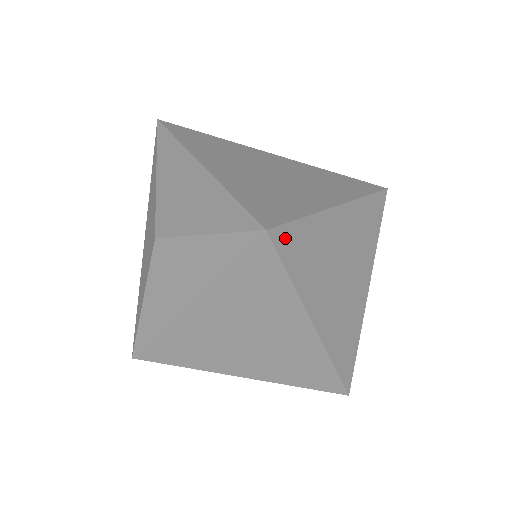
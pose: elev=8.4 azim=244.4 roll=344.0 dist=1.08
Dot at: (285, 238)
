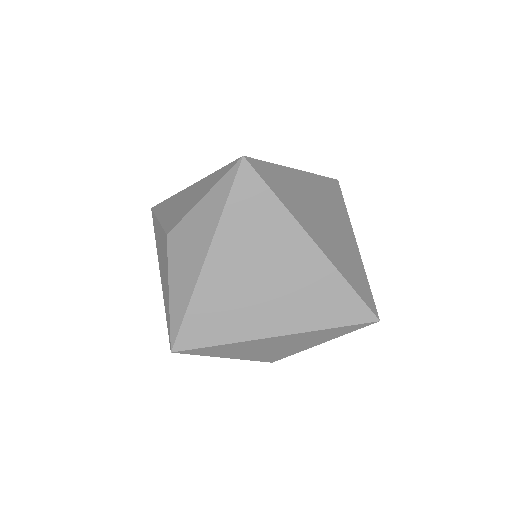
Dot at: (261, 168)
